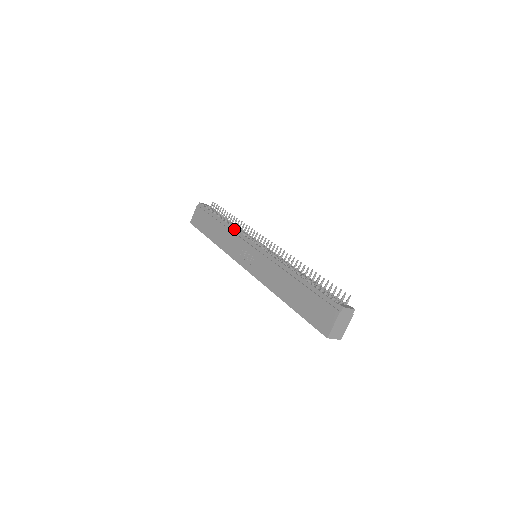
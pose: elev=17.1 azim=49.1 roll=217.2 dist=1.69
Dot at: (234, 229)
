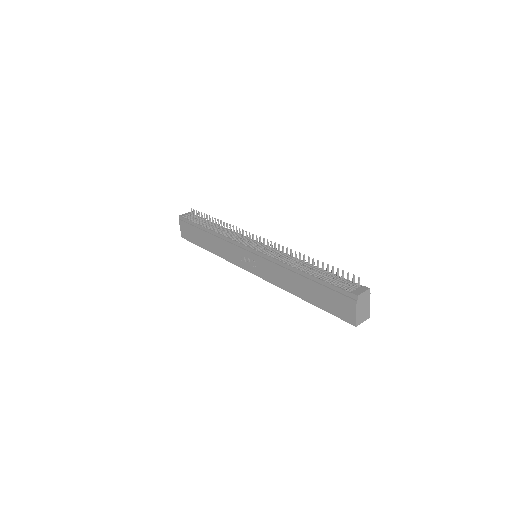
Dot at: (223, 237)
